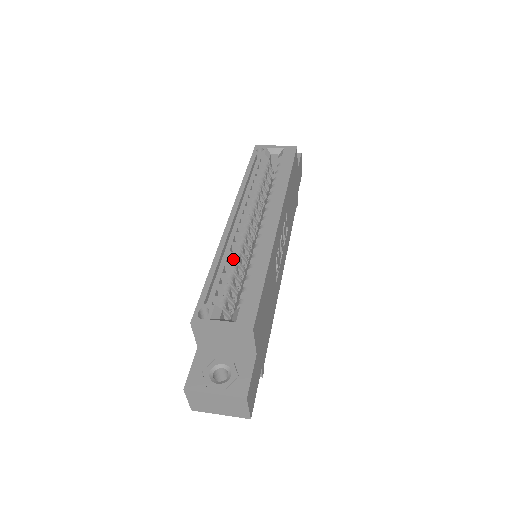
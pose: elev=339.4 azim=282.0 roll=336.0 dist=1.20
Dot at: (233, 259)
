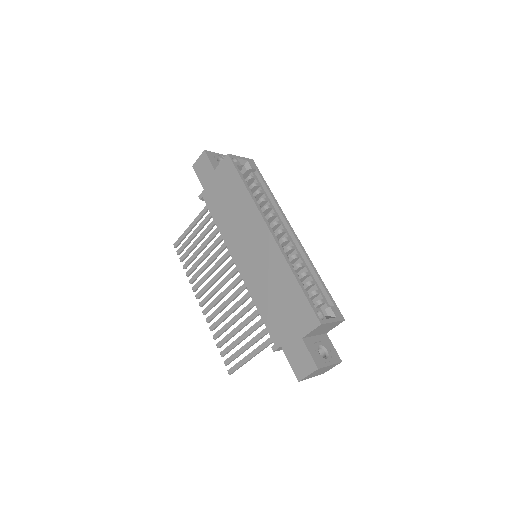
Dot at: occluded
